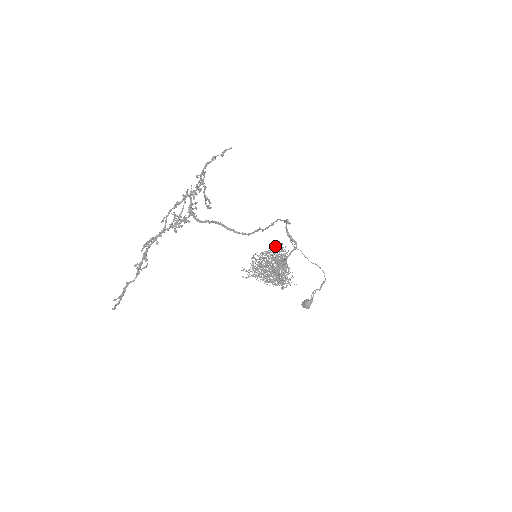
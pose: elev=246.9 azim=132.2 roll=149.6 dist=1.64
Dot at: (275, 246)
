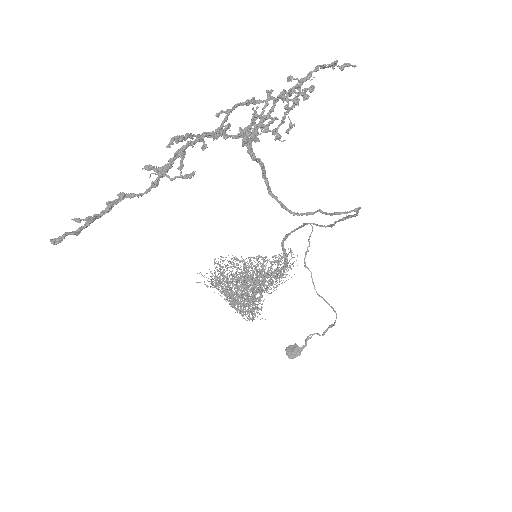
Dot at: occluded
